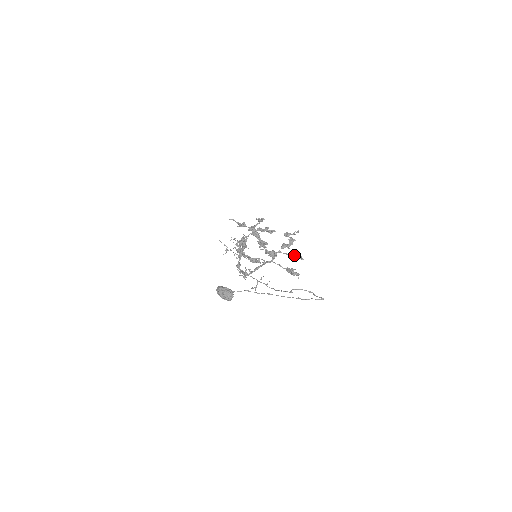
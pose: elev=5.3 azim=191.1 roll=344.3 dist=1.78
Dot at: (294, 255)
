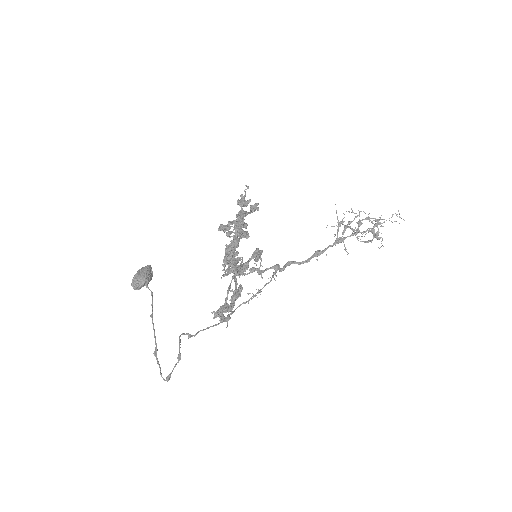
Dot at: (234, 290)
